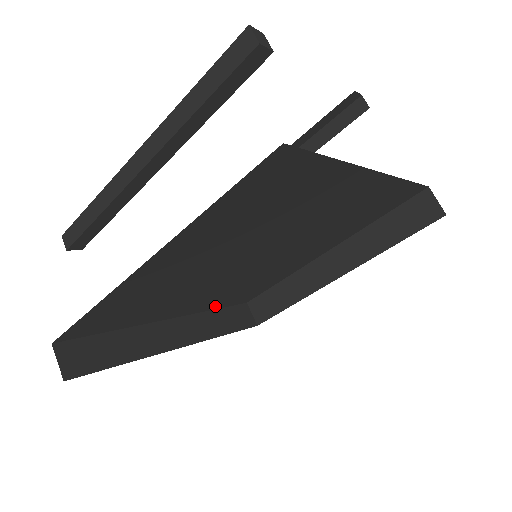
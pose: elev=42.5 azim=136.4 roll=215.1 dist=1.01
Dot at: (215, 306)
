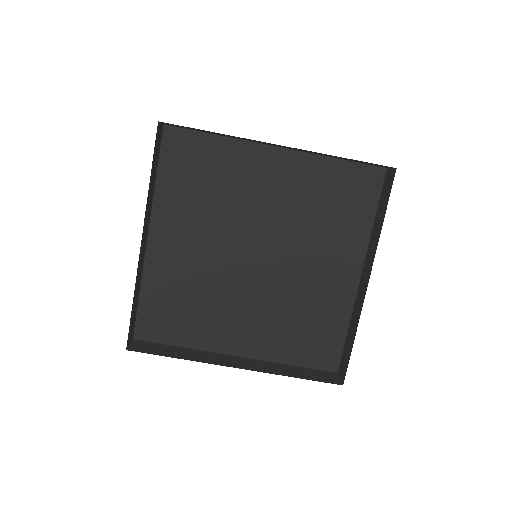
Dot at: (150, 286)
